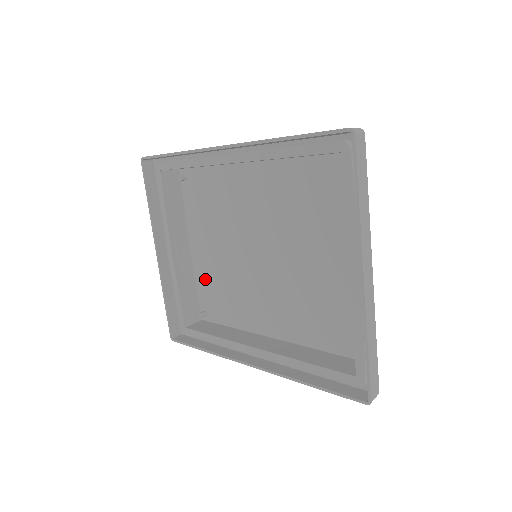
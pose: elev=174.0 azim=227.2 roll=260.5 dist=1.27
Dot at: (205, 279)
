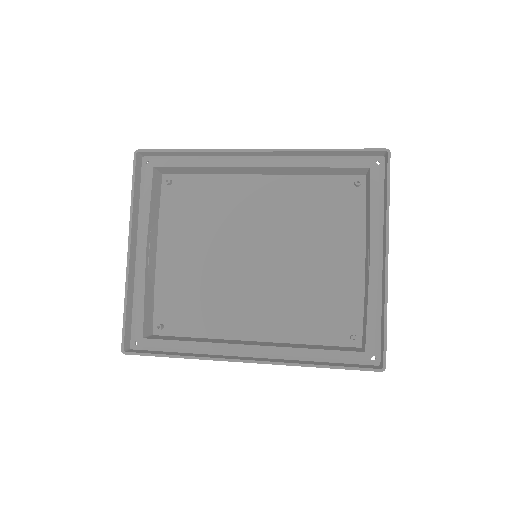
Dot at: (171, 287)
